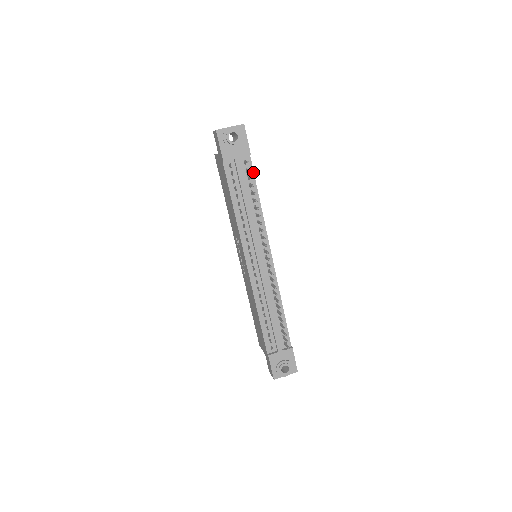
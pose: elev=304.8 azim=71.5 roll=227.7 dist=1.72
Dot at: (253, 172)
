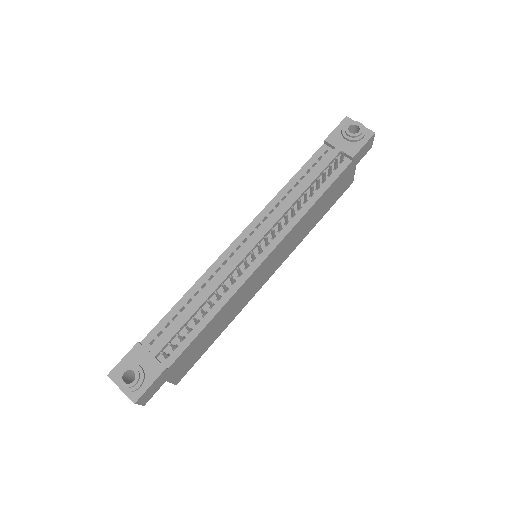
Dot at: (339, 175)
